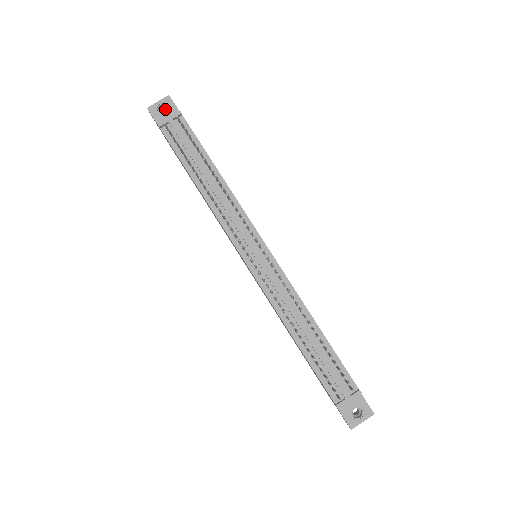
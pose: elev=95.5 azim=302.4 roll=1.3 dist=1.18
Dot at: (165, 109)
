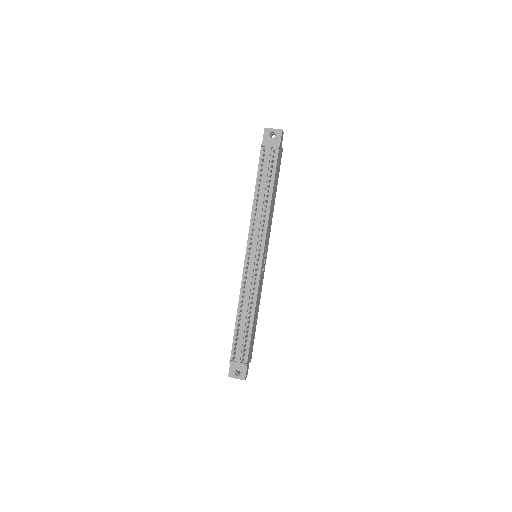
Dot at: (275, 135)
